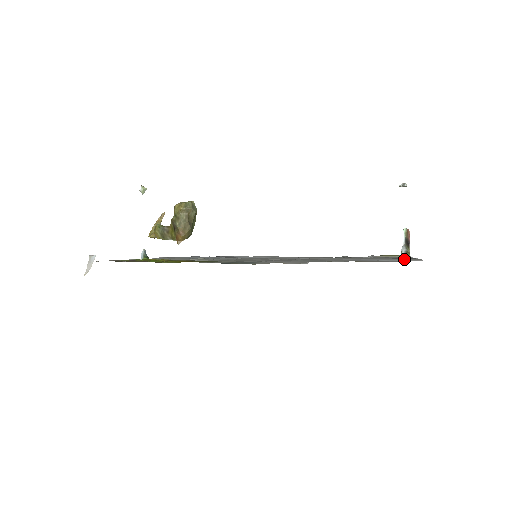
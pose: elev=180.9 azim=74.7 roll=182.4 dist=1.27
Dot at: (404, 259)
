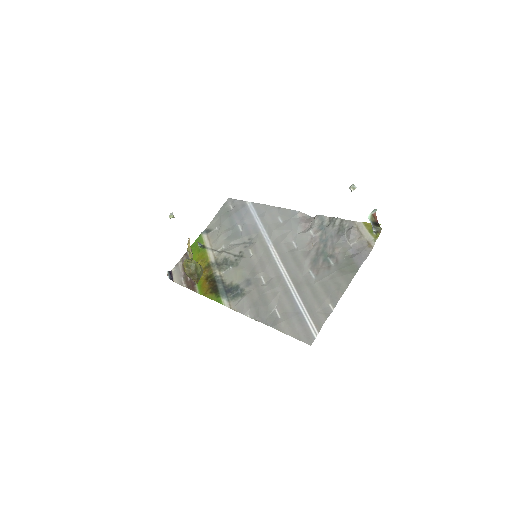
Dot at: (315, 319)
